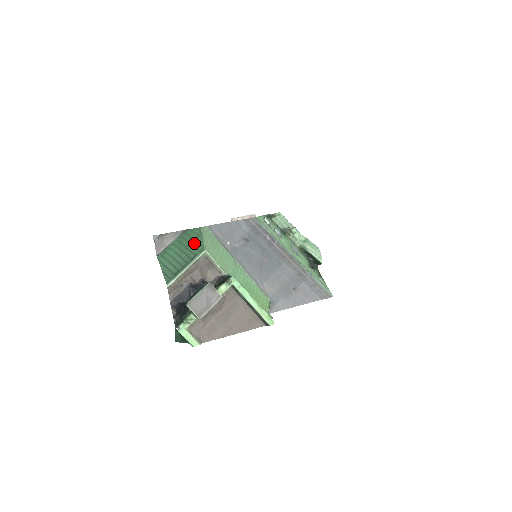
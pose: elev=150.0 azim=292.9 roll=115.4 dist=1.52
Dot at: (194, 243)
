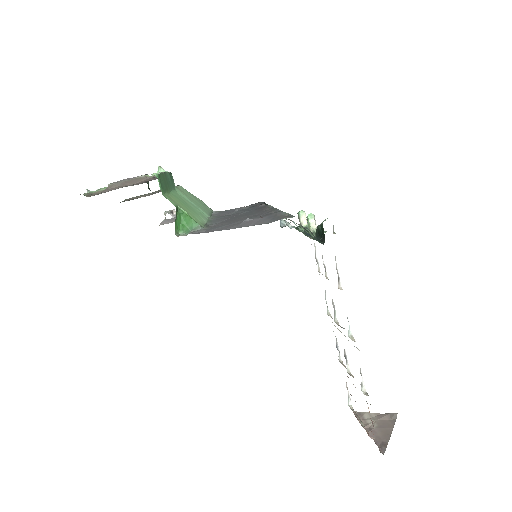
Dot at: occluded
